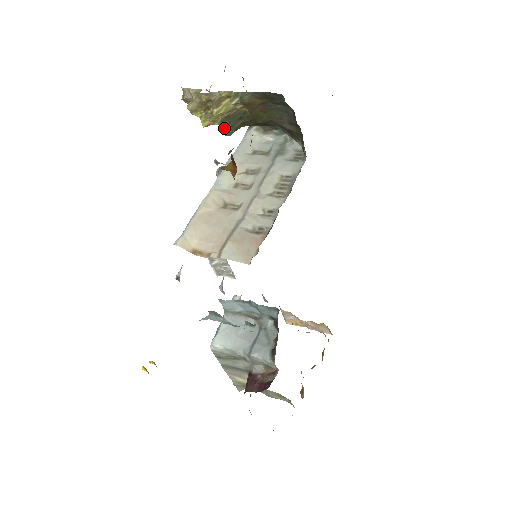
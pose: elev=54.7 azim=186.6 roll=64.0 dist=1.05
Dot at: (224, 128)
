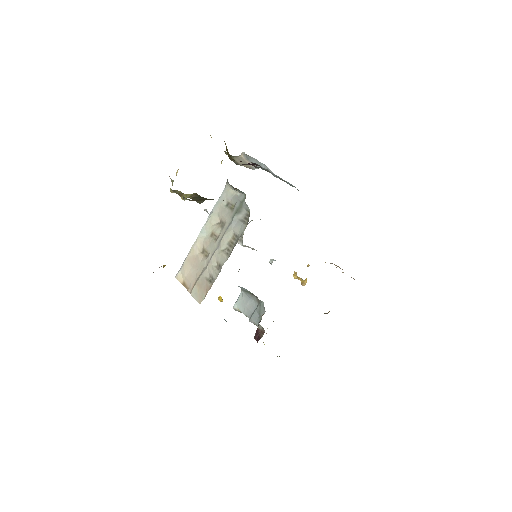
Dot at: (196, 201)
